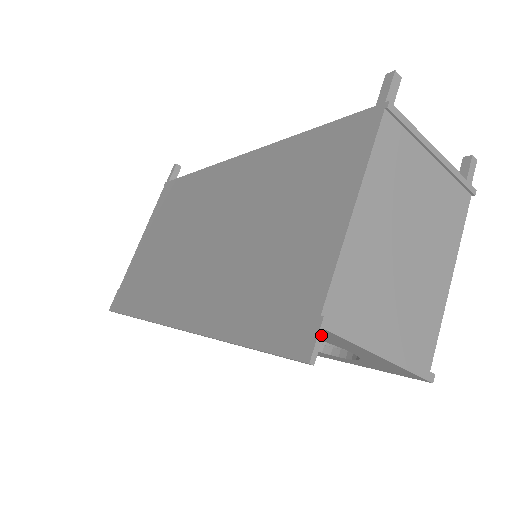
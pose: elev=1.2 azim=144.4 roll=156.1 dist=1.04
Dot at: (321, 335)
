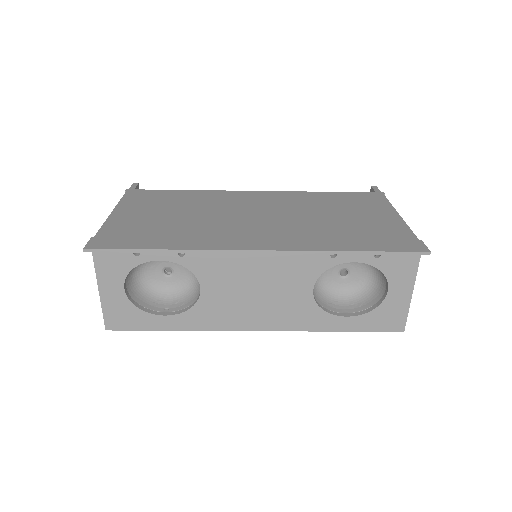
Dot at: (424, 246)
